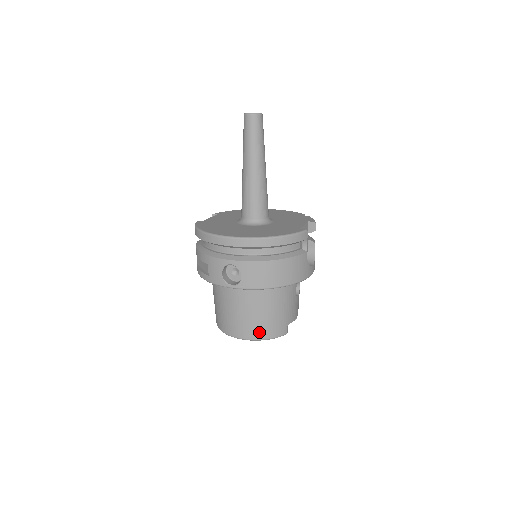
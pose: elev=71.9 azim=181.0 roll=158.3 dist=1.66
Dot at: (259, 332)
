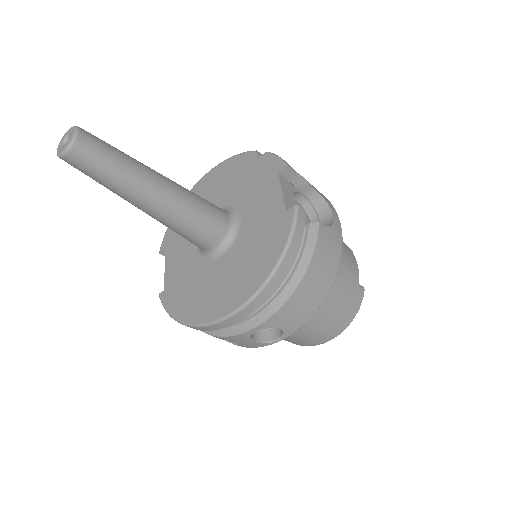
Dot at: (340, 325)
